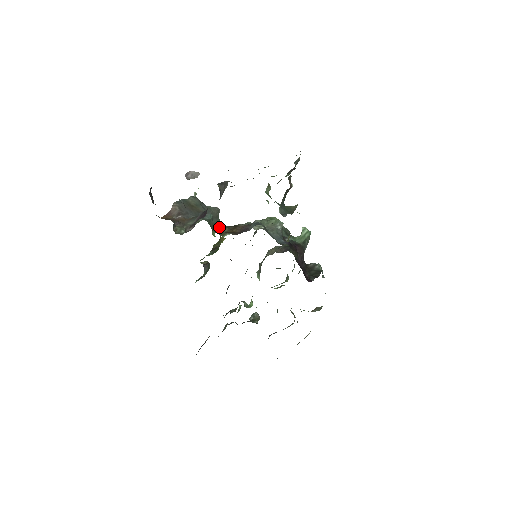
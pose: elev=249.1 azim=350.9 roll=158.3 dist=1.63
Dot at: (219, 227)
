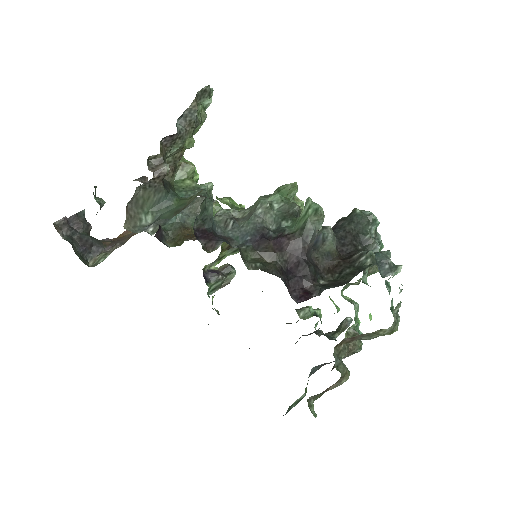
Dot at: occluded
